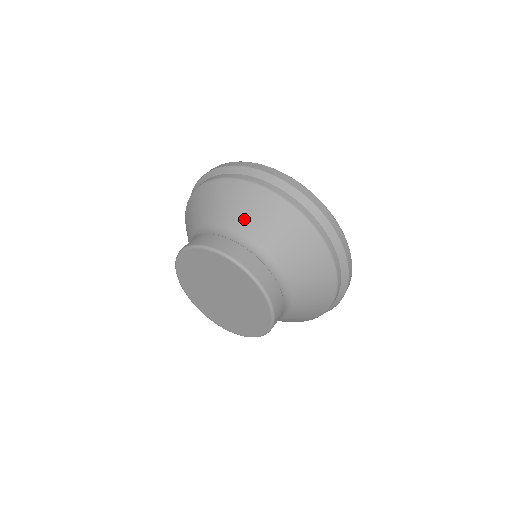
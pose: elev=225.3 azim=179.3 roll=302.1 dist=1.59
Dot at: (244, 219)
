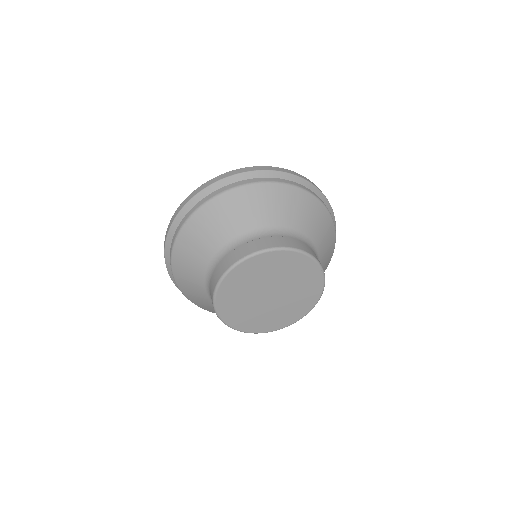
Dot at: (268, 215)
